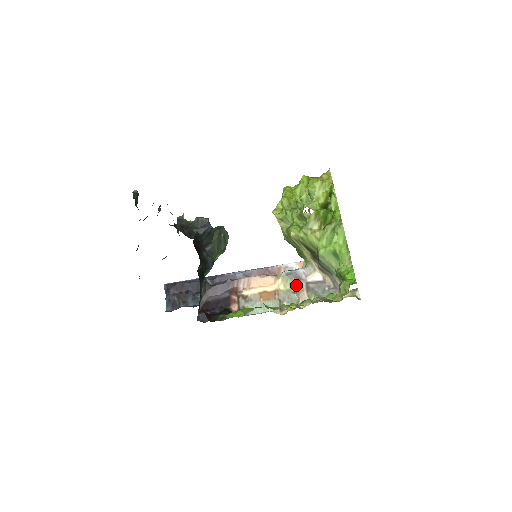
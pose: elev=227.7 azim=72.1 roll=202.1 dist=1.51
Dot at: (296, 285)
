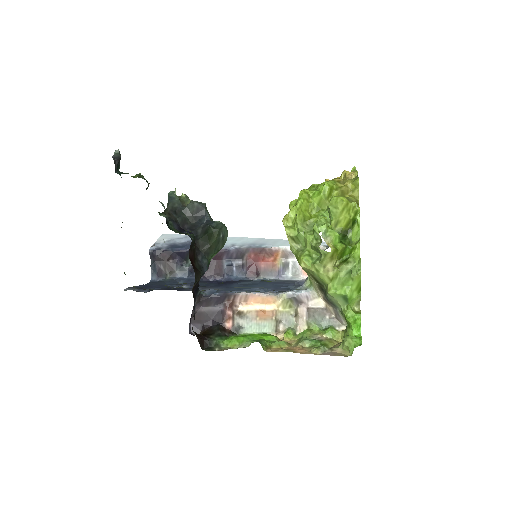
Dot at: (296, 308)
